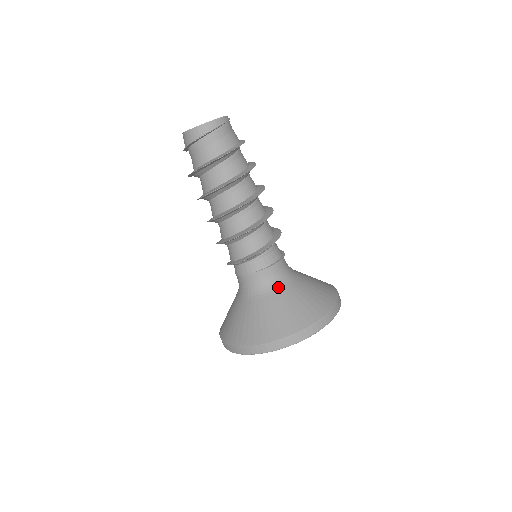
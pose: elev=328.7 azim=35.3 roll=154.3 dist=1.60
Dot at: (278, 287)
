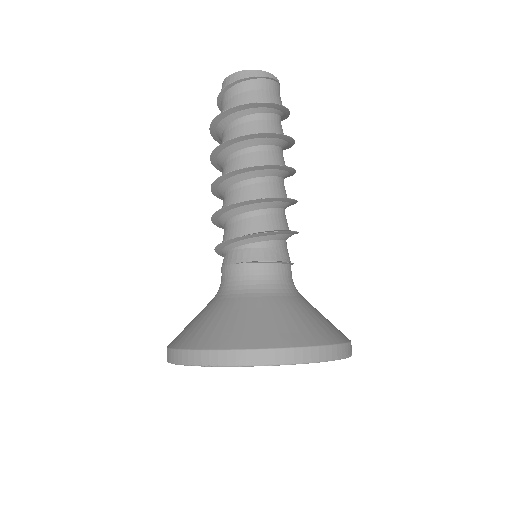
Dot at: (252, 292)
